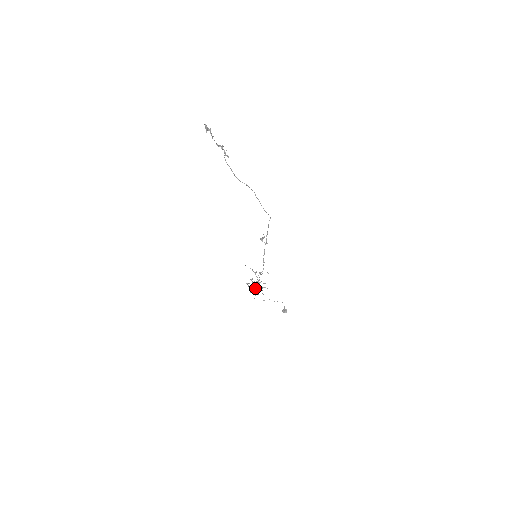
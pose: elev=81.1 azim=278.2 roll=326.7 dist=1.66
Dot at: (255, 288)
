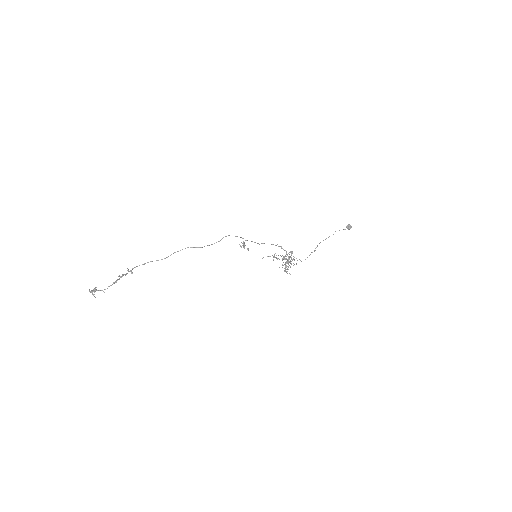
Dot at: (287, 266)
